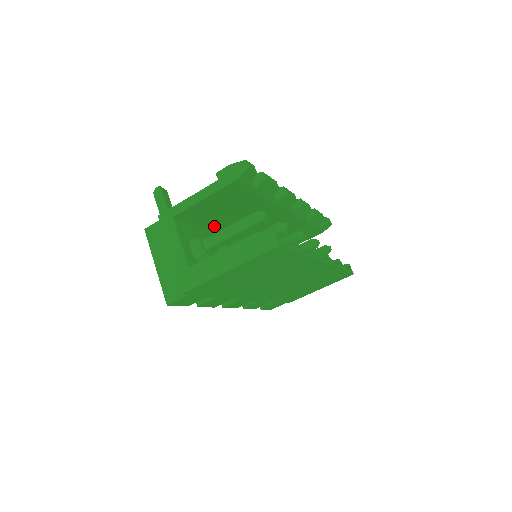
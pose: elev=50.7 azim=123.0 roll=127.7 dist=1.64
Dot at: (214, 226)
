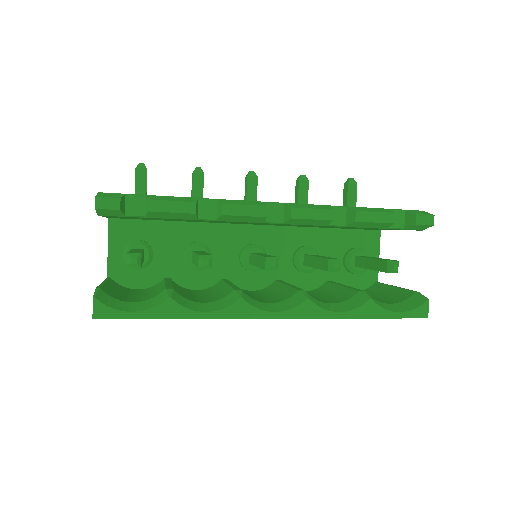
Dot at: occluded
